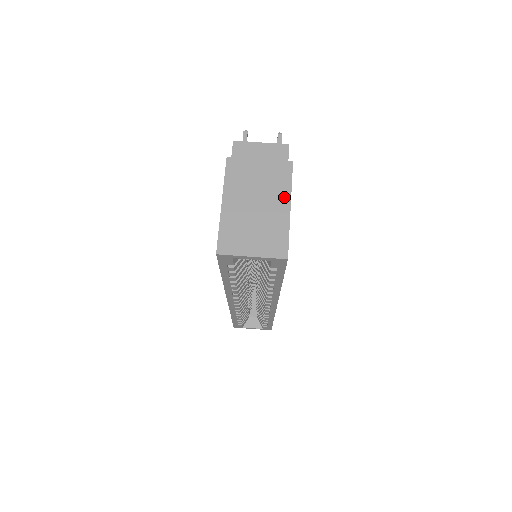
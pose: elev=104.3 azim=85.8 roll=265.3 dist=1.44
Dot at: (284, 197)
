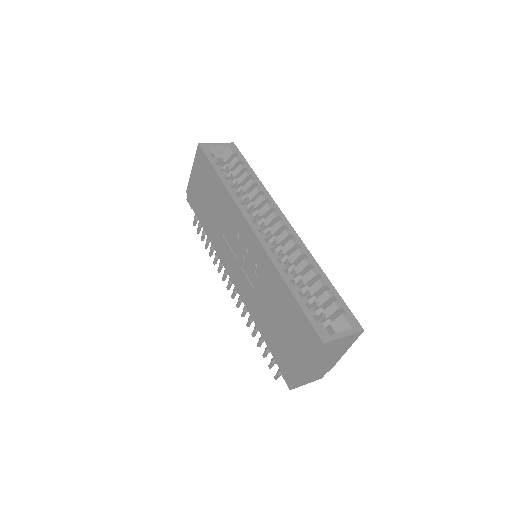
Dot at: occluded
